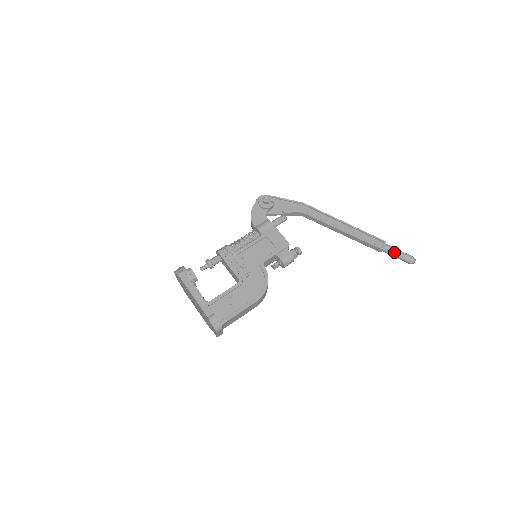
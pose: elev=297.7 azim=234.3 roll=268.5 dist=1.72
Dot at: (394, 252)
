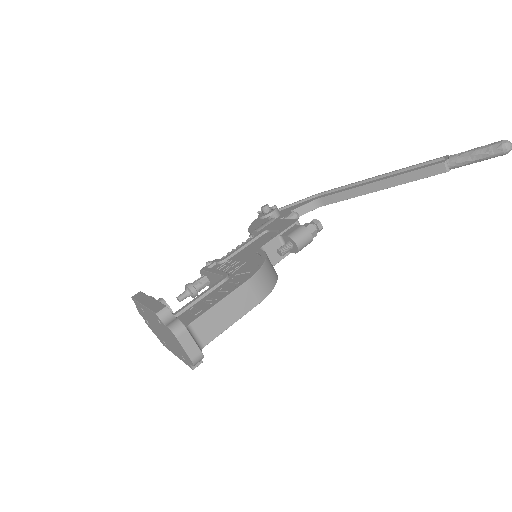
Dot at: (466, 154)
